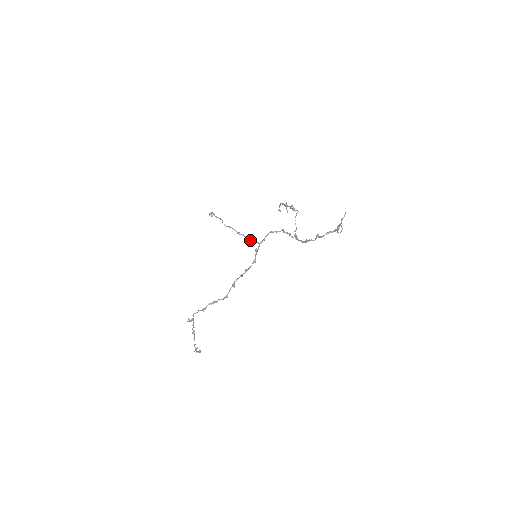
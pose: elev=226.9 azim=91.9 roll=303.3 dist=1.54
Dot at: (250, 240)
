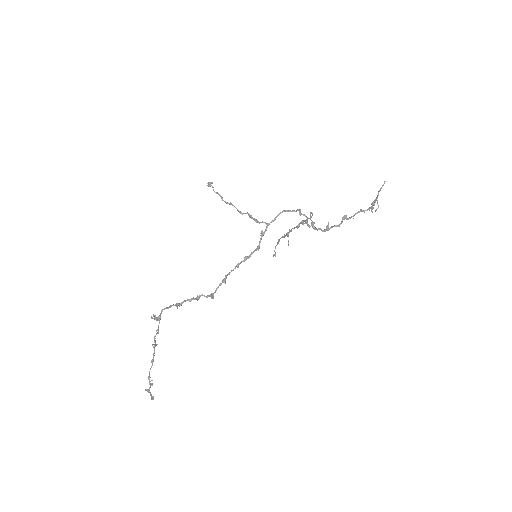
Dot at: (255, 221)
